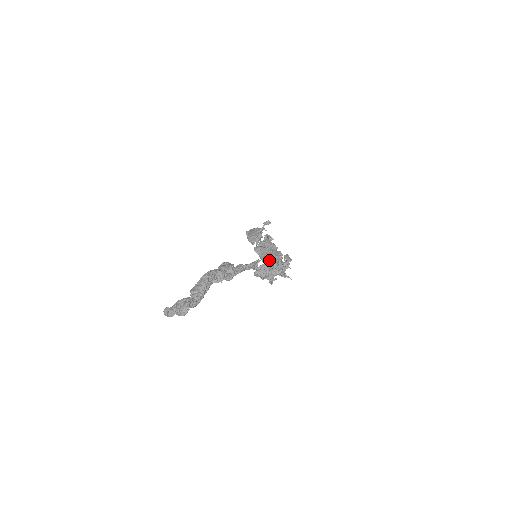
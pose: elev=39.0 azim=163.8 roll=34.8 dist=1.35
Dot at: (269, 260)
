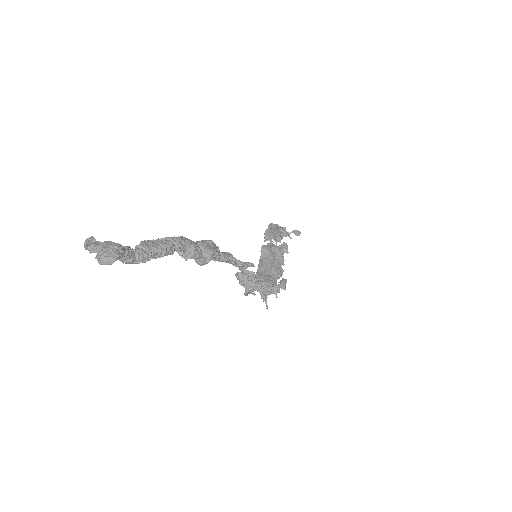
Dot at: (265, 270)
